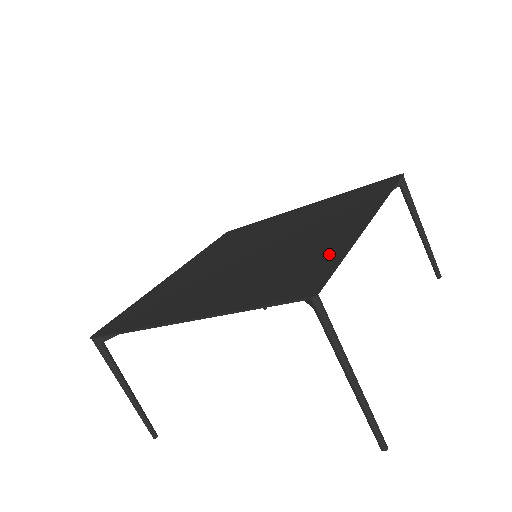
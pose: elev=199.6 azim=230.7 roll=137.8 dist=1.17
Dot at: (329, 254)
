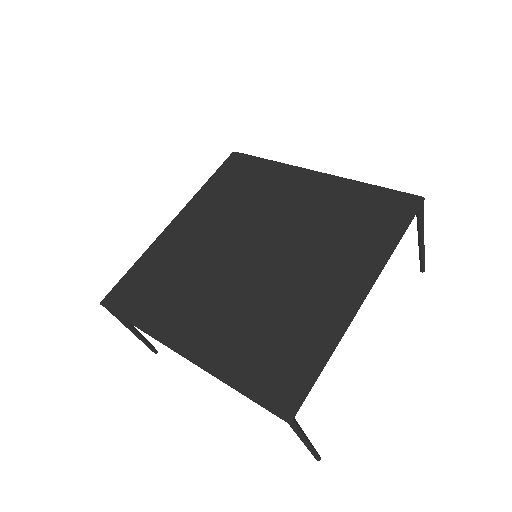
Dot at: (315, 345)
